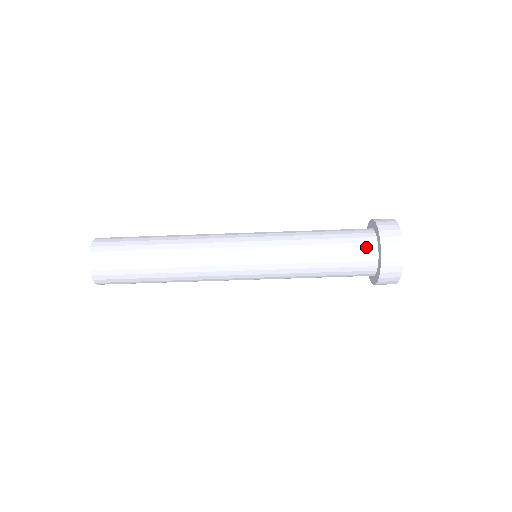
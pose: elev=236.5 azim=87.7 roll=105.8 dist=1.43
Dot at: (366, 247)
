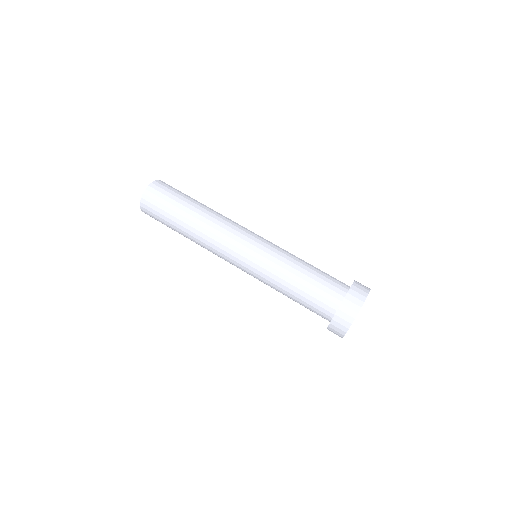
Dot at: occluded
